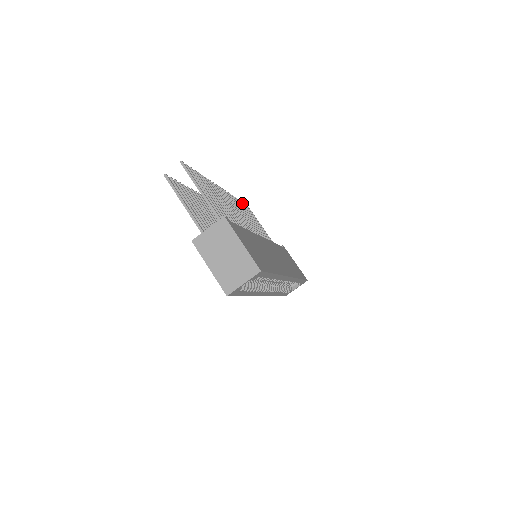
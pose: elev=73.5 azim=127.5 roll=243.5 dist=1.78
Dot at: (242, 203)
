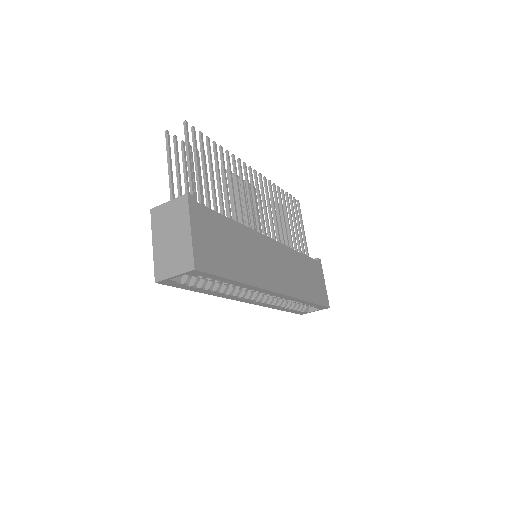
Dot at: (287, 196)
